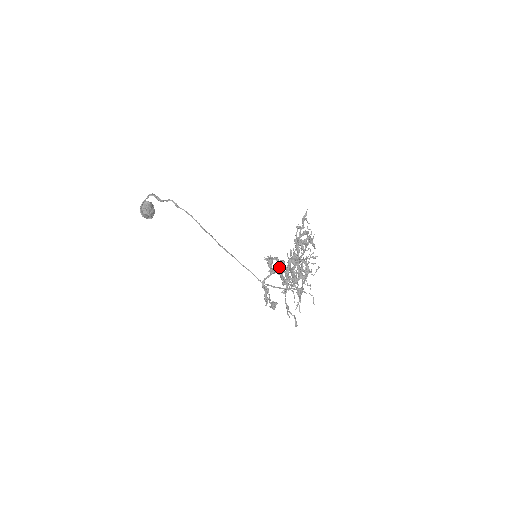
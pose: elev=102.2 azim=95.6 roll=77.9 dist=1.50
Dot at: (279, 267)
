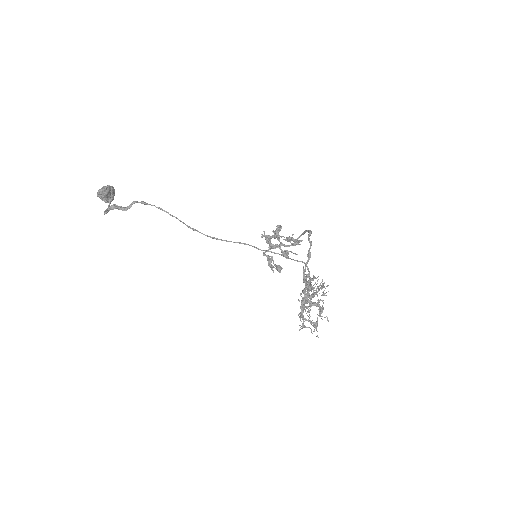
Dot at: (276, 232)
